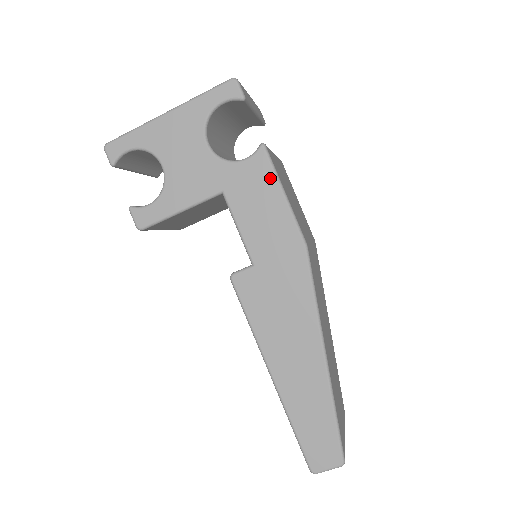
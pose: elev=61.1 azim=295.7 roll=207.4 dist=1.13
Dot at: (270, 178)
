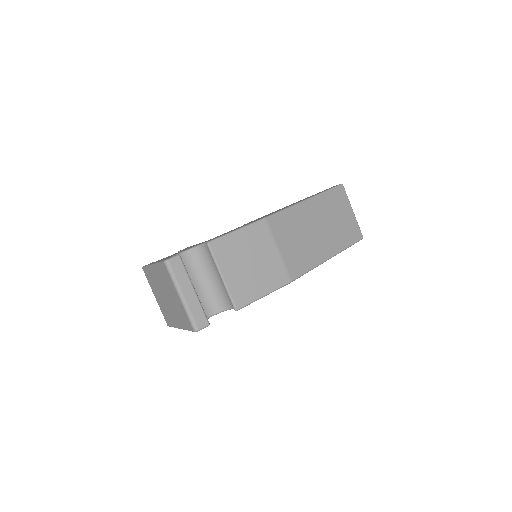
Dot at: occluded
